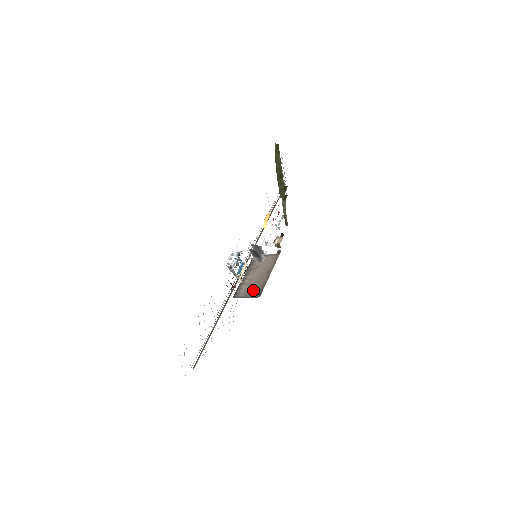
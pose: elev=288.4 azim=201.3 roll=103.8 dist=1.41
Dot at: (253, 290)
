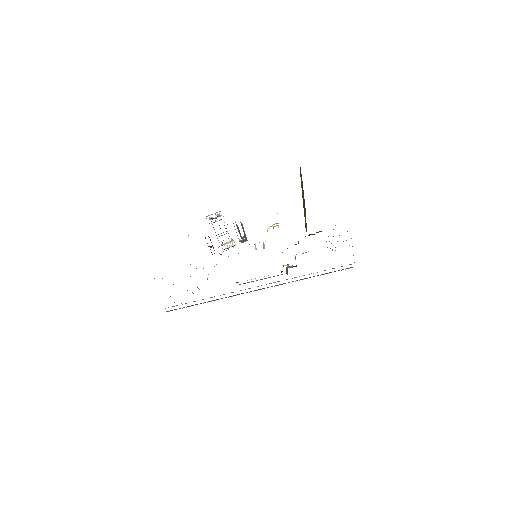
Dot at: occluded
